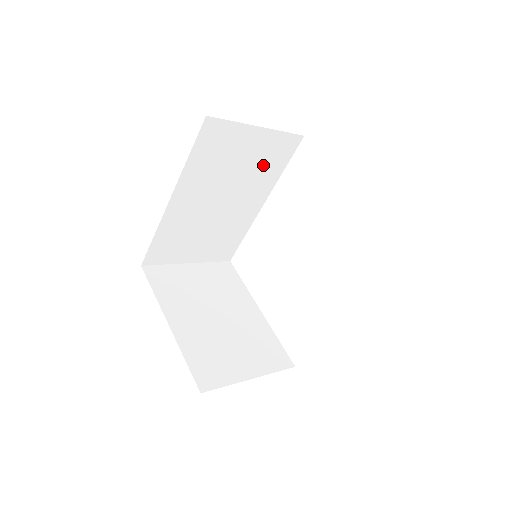
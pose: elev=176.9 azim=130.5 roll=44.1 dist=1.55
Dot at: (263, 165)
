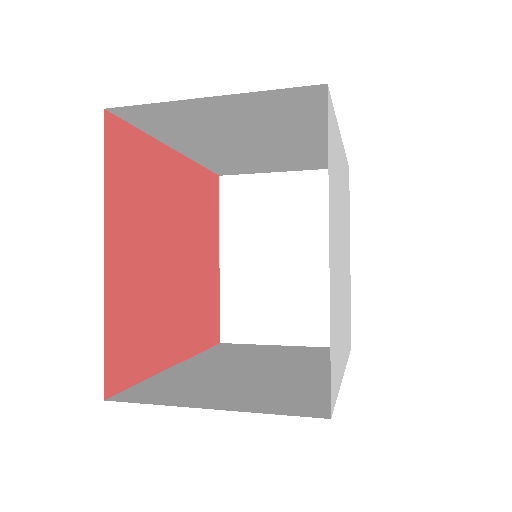
Dot at: (280, 117)
